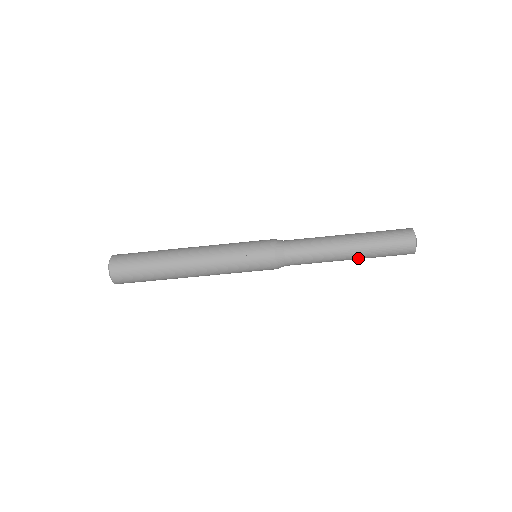
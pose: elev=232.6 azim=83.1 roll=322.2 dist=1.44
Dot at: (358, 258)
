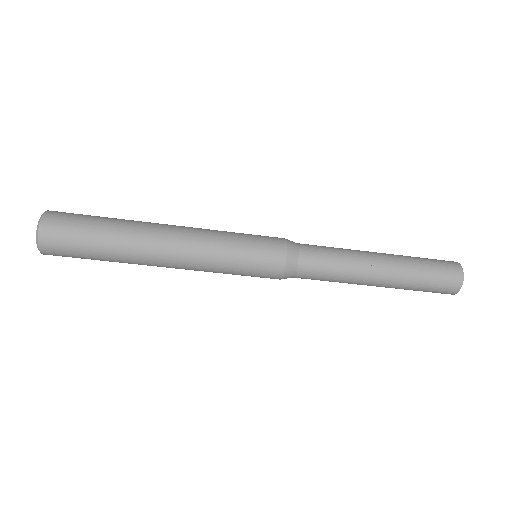
Dot at: (387, 286)
